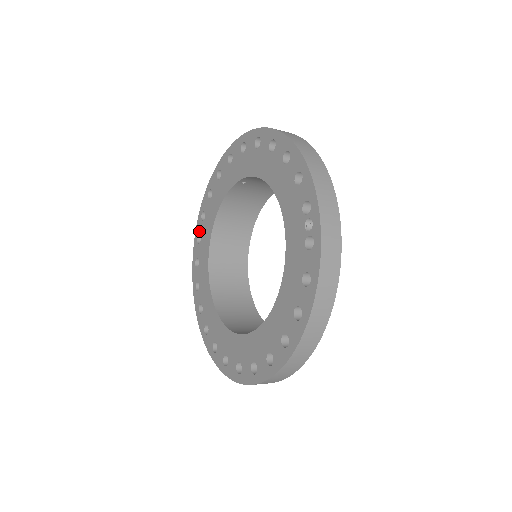
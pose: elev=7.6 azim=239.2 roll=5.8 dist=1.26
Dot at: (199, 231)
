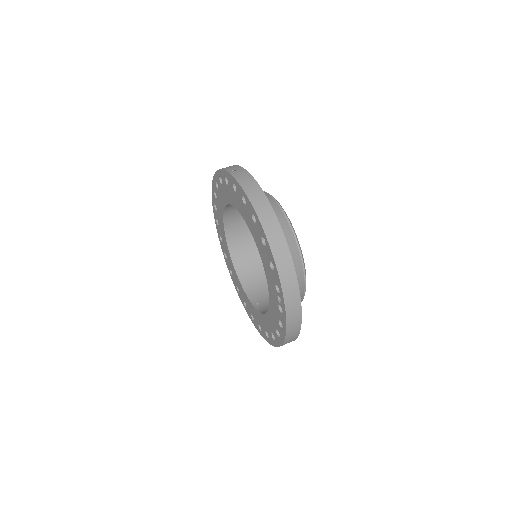
Dot at: (214, 202)
